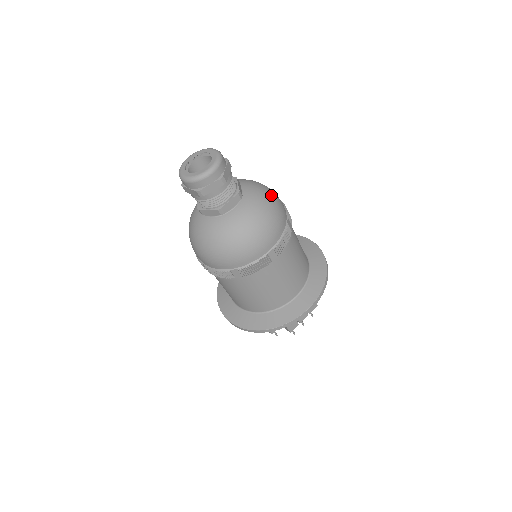
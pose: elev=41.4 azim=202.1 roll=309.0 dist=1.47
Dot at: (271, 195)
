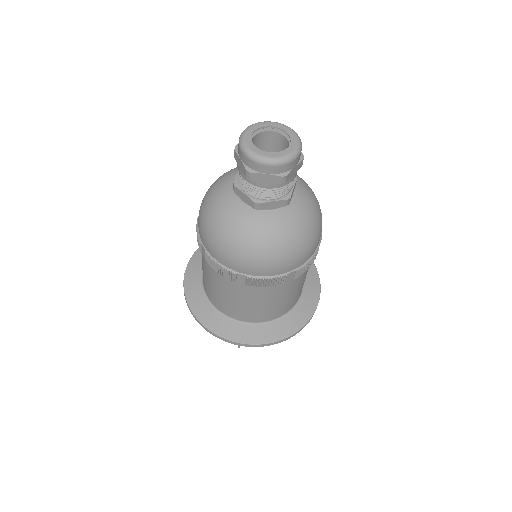
Dot at: occluded
